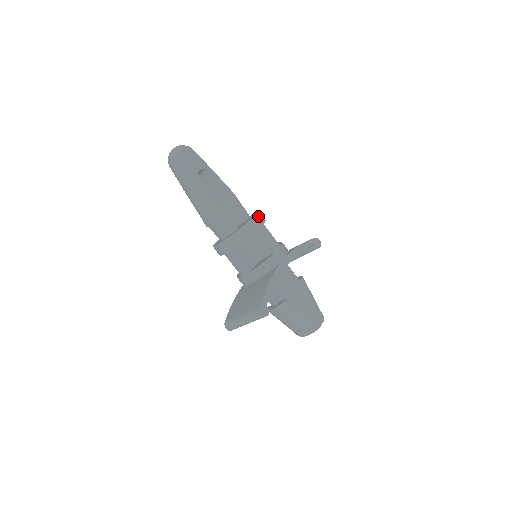
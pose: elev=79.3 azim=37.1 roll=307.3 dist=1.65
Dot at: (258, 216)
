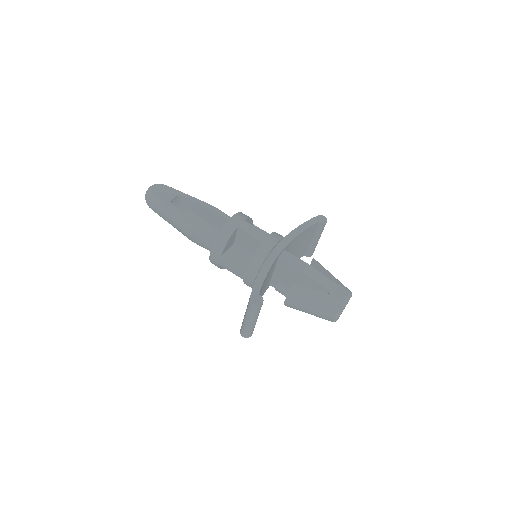
Dot at: (236, 215)
